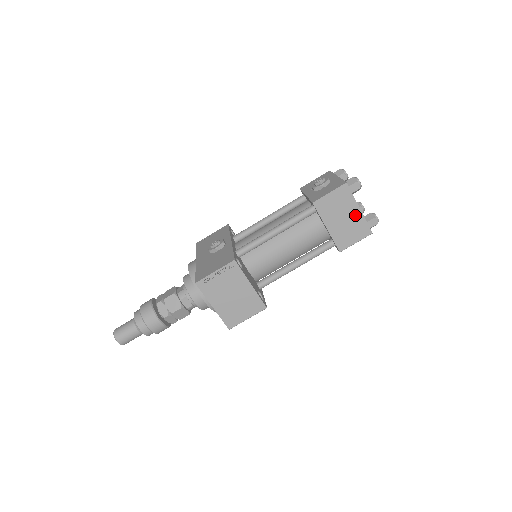
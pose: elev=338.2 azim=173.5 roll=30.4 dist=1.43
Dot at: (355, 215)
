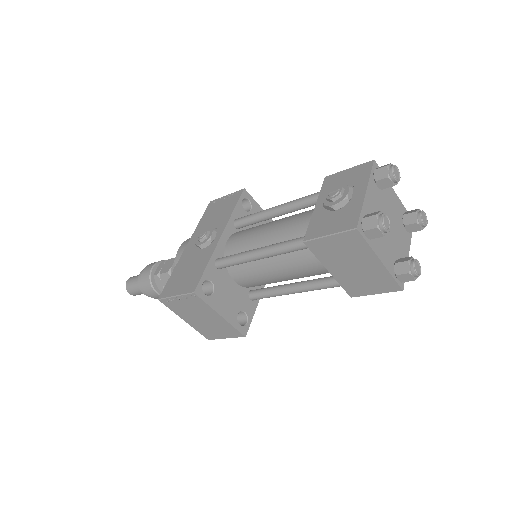
Dot at: (373, 266)
